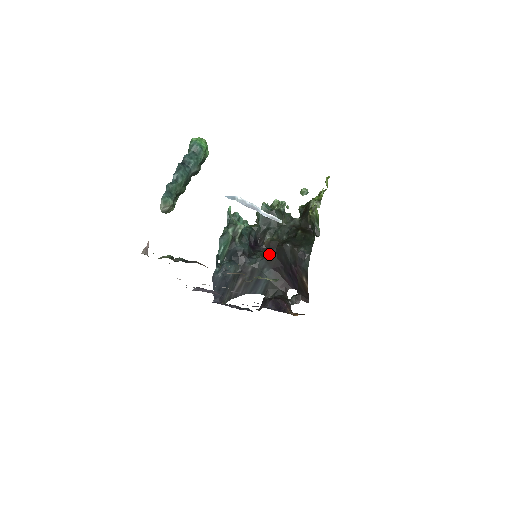
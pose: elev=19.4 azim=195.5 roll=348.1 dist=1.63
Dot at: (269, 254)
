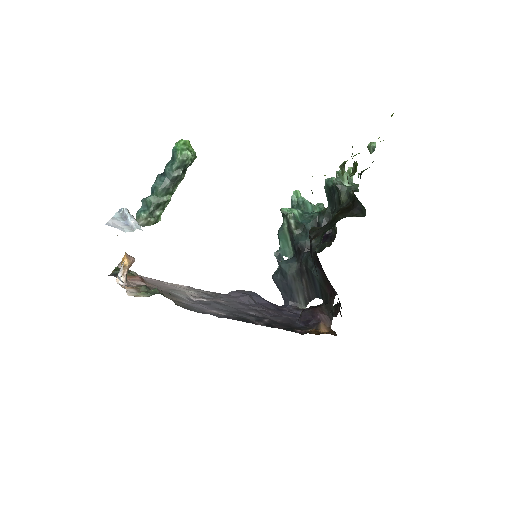
Dot at: occluded
